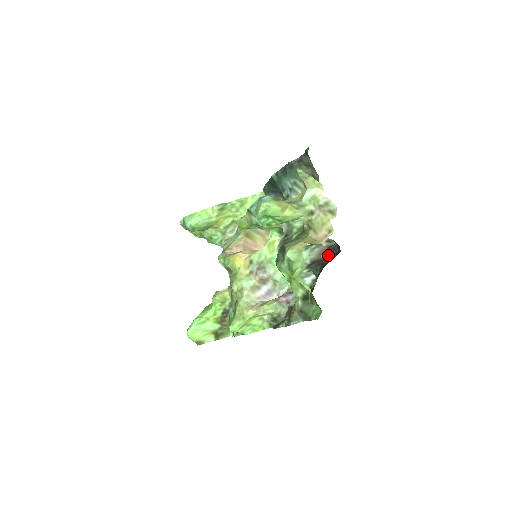
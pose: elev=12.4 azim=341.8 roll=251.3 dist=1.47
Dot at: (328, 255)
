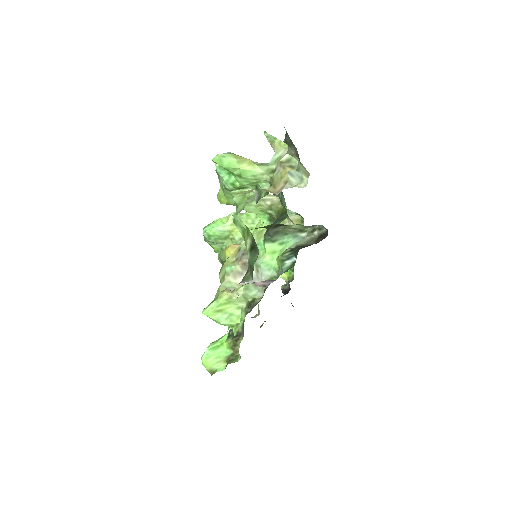
Dot at: (317, 242)
